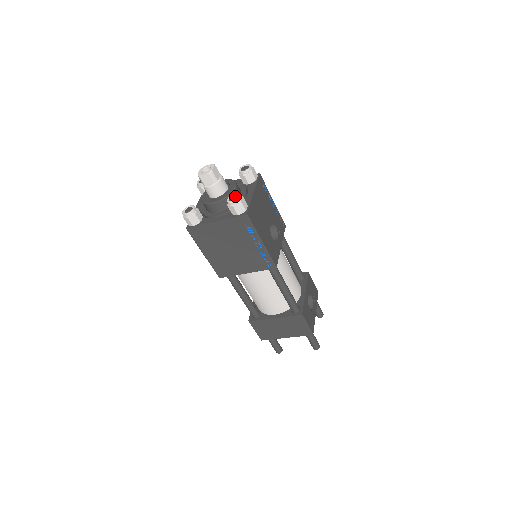
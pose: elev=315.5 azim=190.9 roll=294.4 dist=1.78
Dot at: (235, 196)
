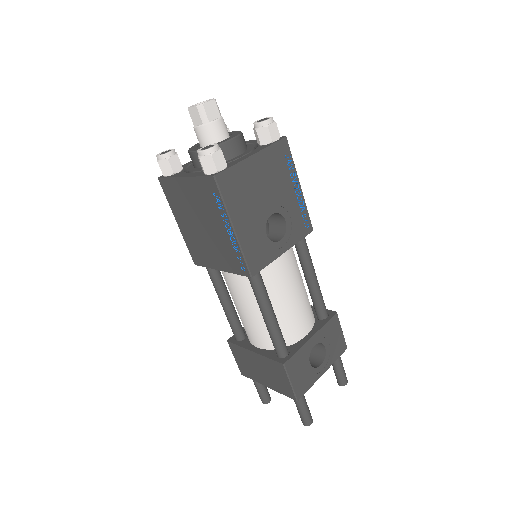
Dot at: (210, 145)
